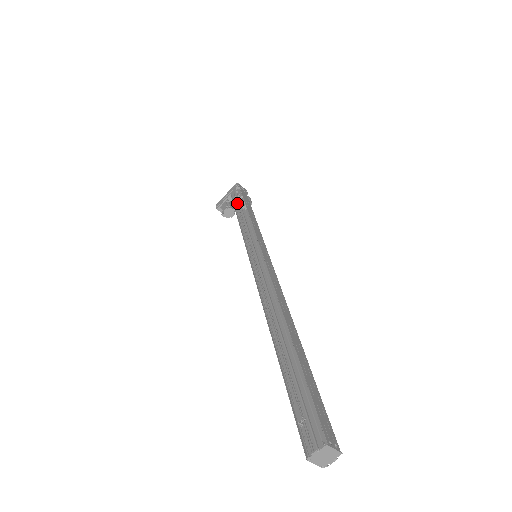
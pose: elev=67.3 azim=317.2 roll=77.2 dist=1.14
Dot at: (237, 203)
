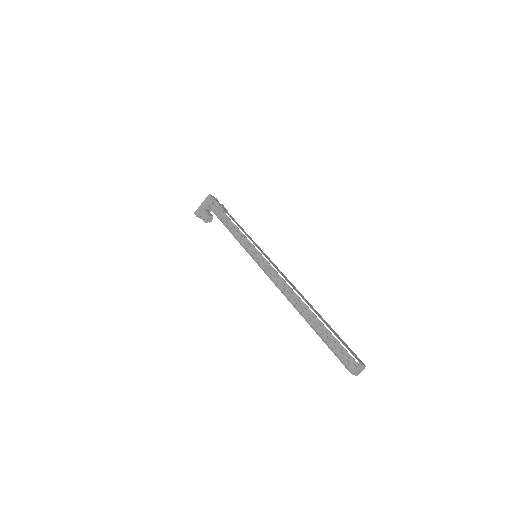
Dot at: (219, 213)
